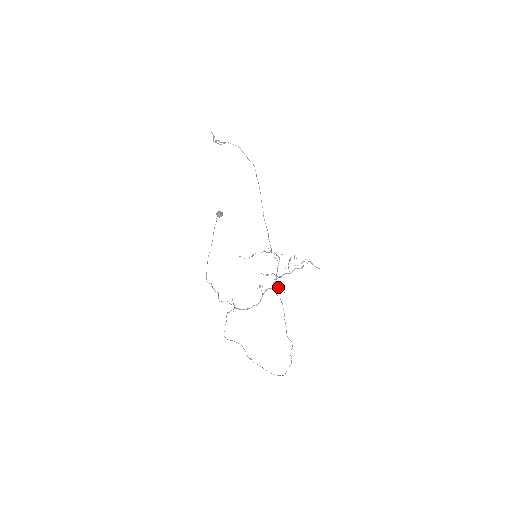
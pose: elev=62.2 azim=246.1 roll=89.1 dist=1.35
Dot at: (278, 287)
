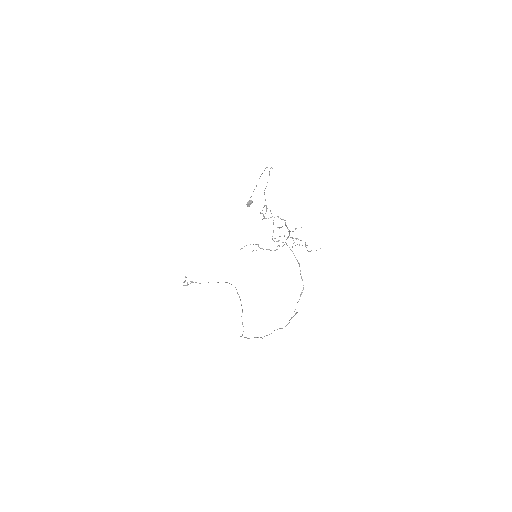
Dot at: (296, 228)
